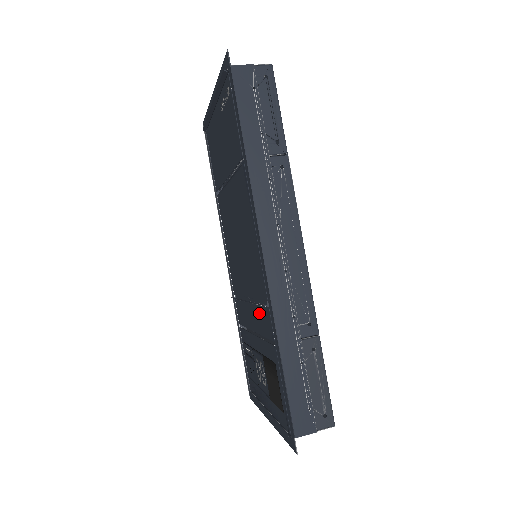
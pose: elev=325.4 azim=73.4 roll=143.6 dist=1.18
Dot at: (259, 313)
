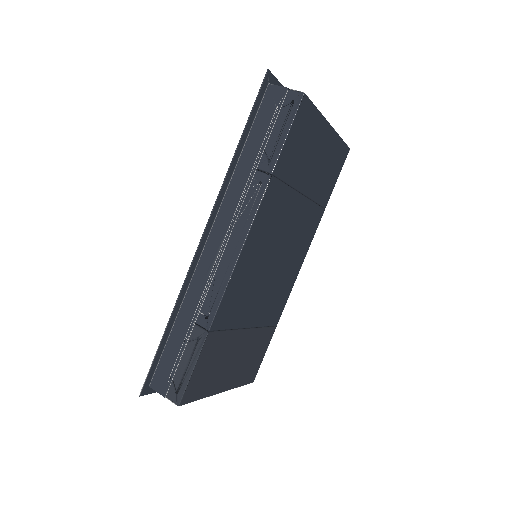
Dot at: occluded
